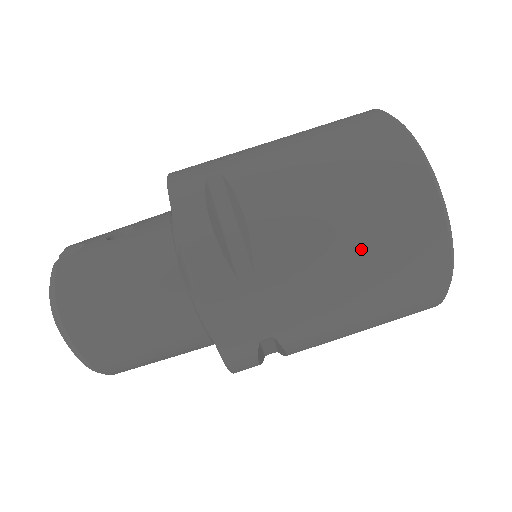
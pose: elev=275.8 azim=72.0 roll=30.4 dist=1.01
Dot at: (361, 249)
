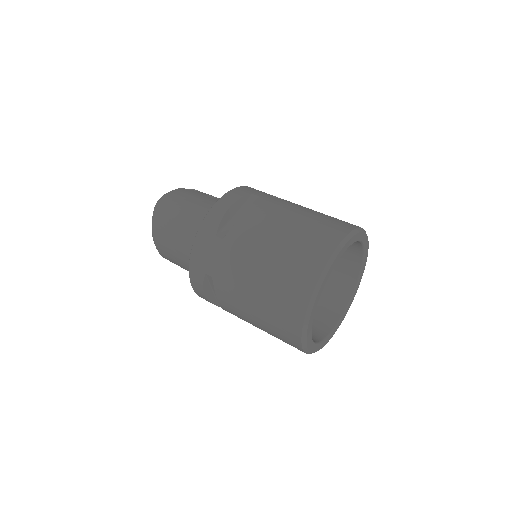
Dot at: (270, 265)
